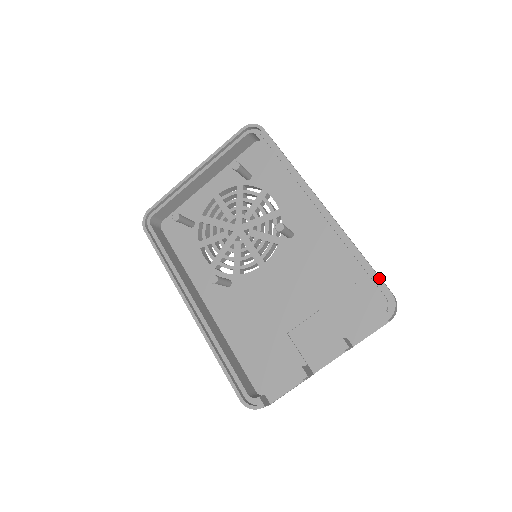
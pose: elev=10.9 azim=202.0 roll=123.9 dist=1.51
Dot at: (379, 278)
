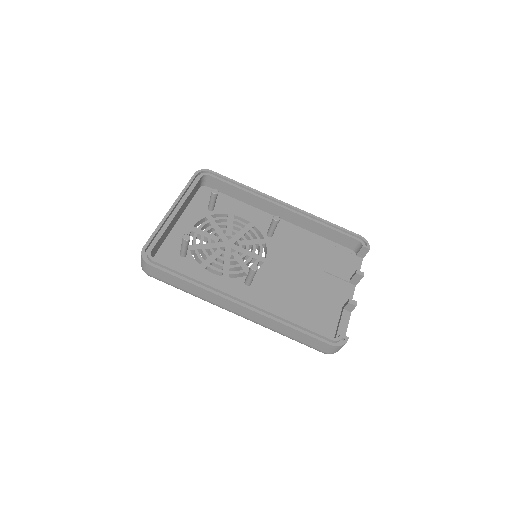
Dot at: (348, 230)
